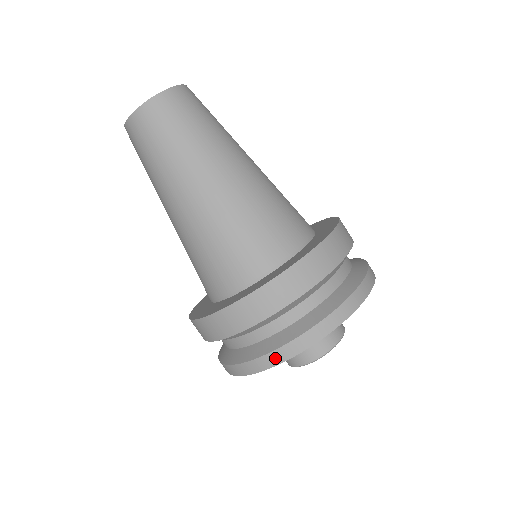
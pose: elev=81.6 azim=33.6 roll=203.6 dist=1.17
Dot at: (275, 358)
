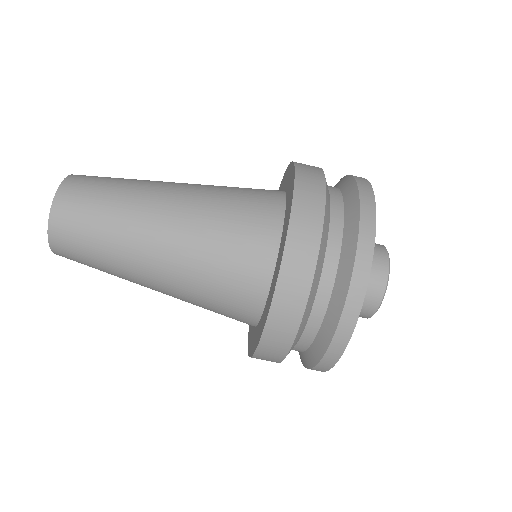
Dot at: (353, 306)
